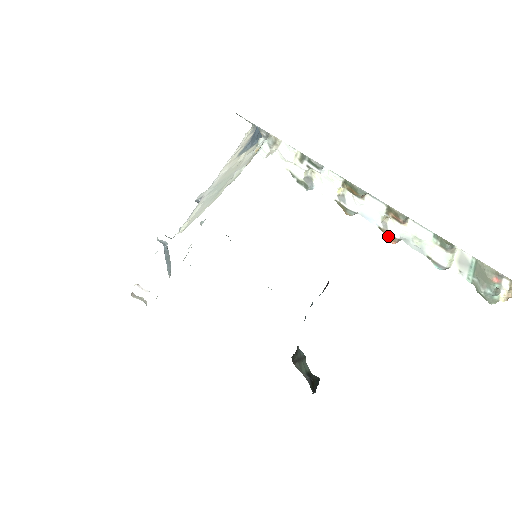
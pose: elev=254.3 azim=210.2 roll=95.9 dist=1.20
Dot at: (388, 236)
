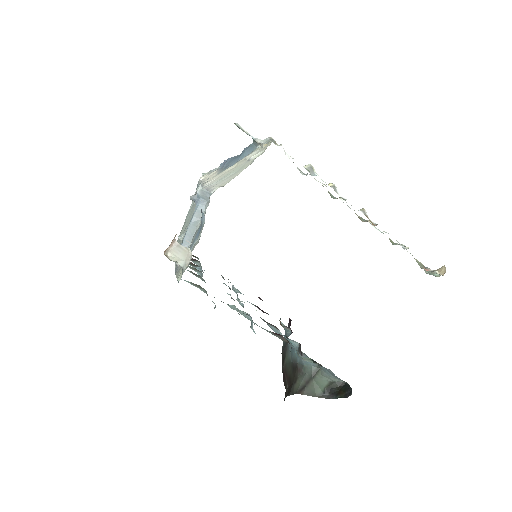
Dot at: occluded
